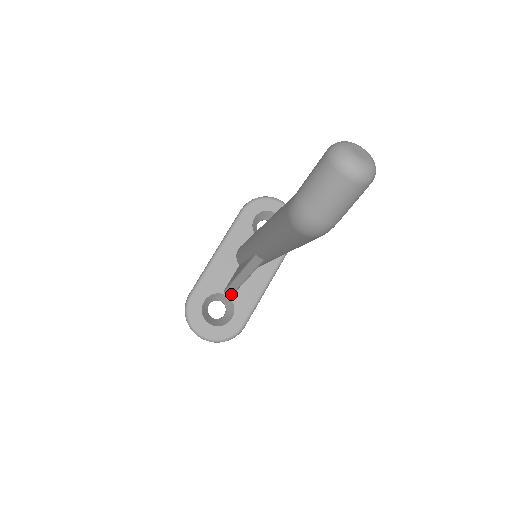
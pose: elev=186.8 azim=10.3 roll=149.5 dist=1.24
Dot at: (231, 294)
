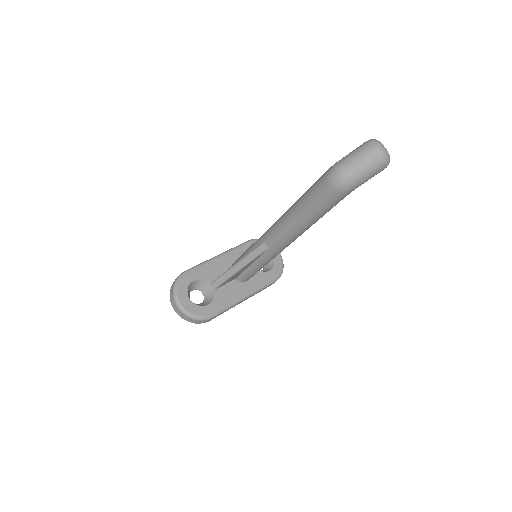
Dot at: (217, 285)
